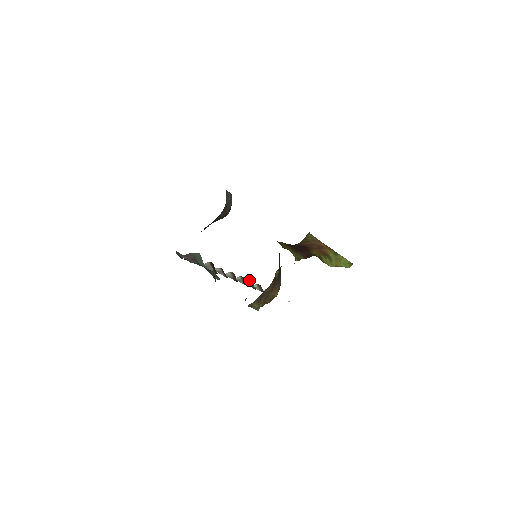
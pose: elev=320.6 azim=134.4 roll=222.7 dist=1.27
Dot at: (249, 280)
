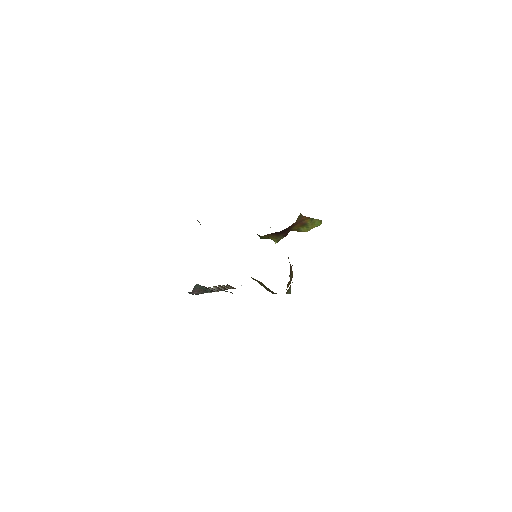
Dot at: (222, 285)
